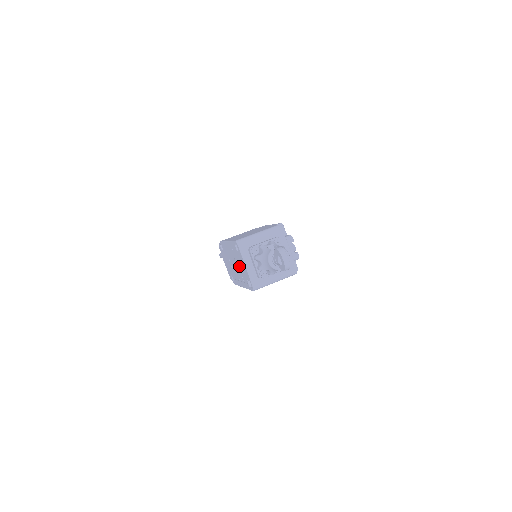
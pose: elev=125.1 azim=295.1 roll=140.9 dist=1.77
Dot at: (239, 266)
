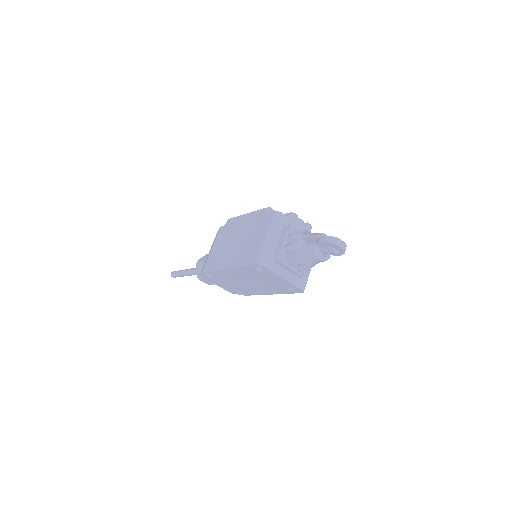
Dot at: (264, 281)
